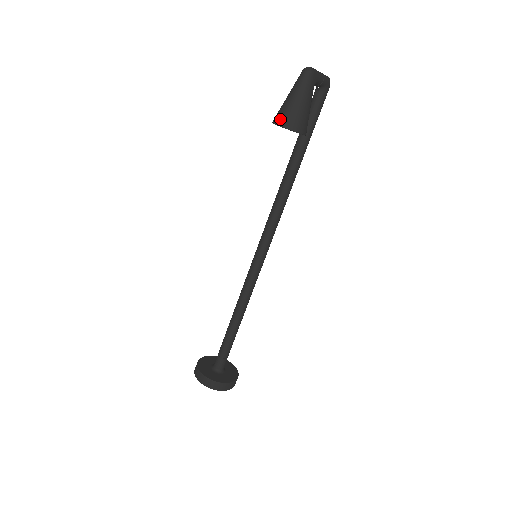
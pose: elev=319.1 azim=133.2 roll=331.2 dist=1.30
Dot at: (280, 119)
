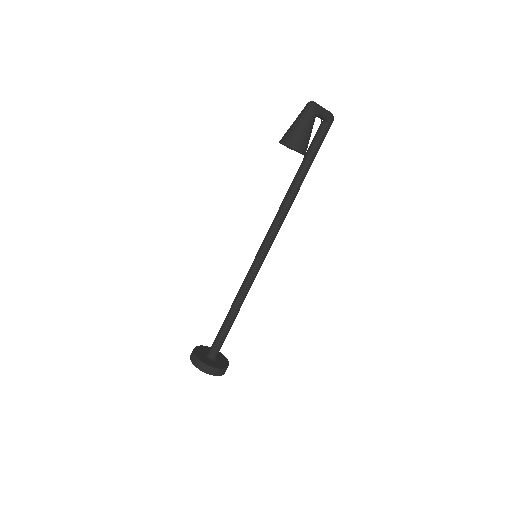
Dot at: (284, 139)
